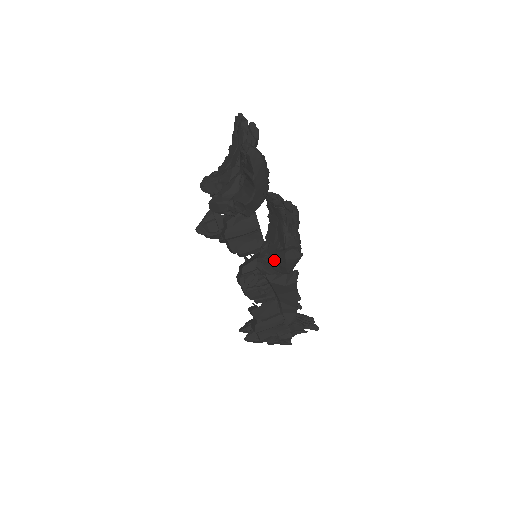
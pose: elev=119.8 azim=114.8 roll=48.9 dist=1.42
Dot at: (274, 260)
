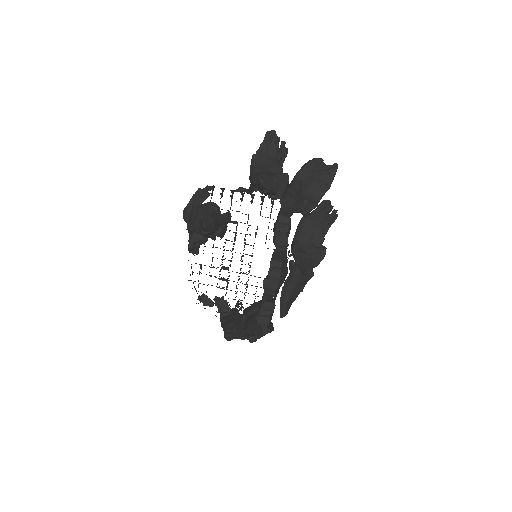
Dot at: (313, 255)
